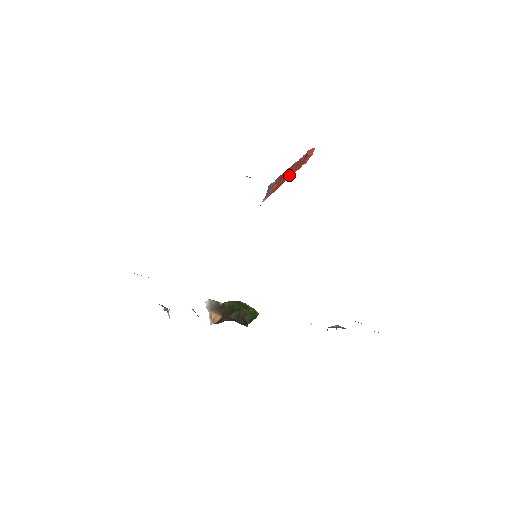
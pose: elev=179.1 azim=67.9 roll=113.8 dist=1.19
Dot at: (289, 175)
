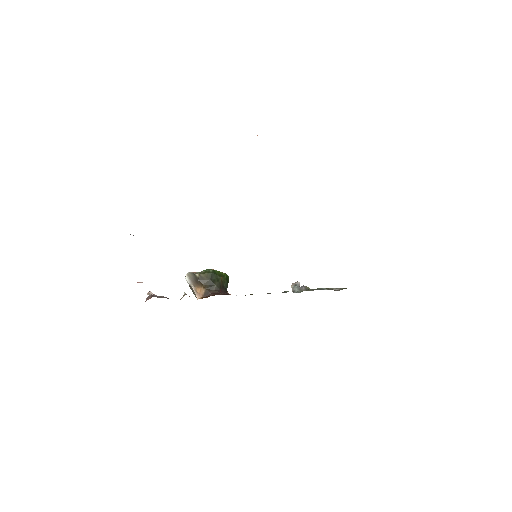
Dot at: occluded
